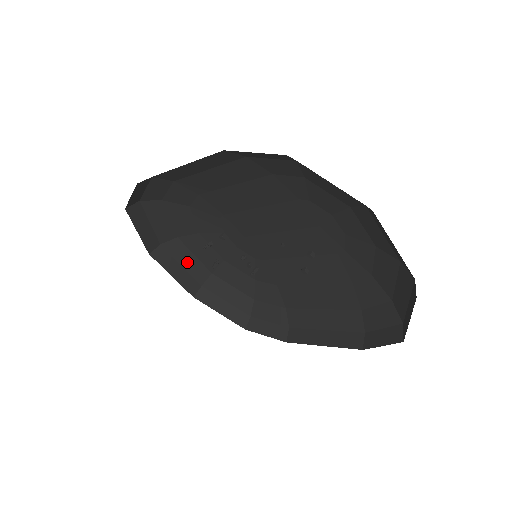
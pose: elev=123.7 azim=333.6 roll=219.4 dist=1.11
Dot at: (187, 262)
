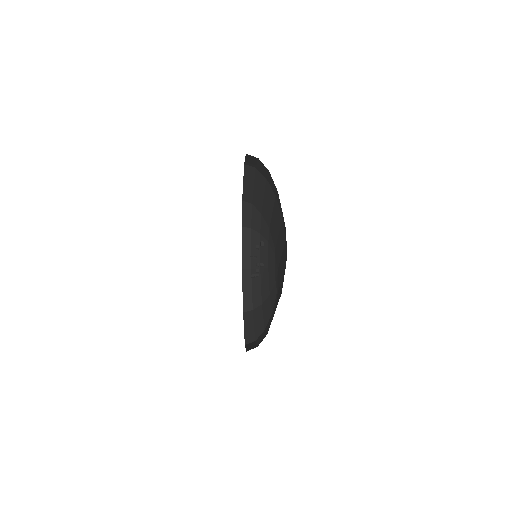
Dot at: (256, 288)
